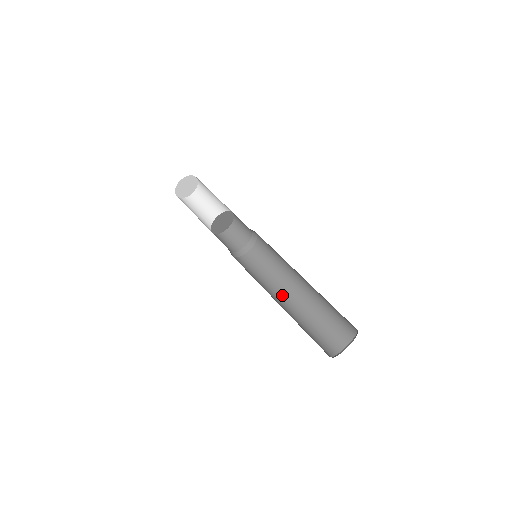
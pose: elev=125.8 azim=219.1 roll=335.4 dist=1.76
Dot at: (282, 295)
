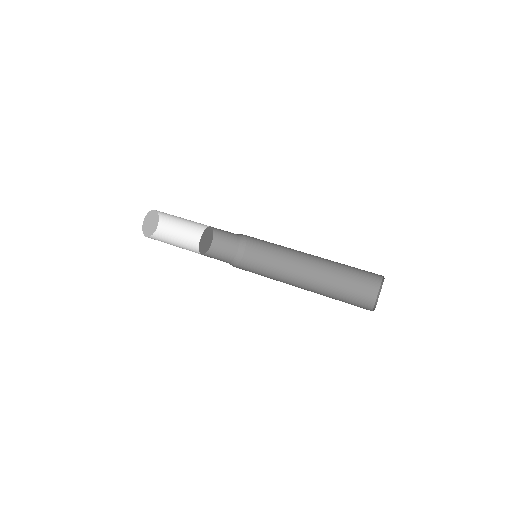
Dot at: (295, 283)
